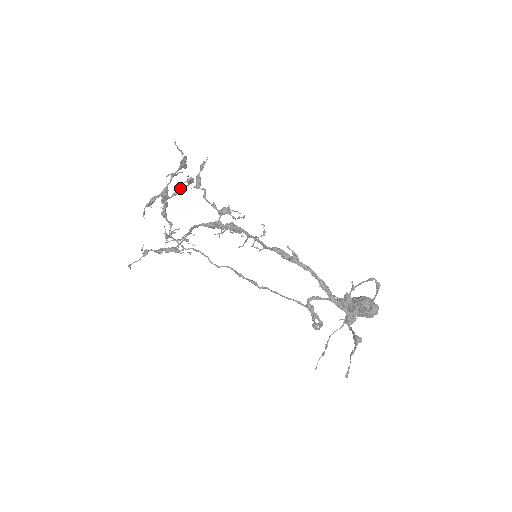
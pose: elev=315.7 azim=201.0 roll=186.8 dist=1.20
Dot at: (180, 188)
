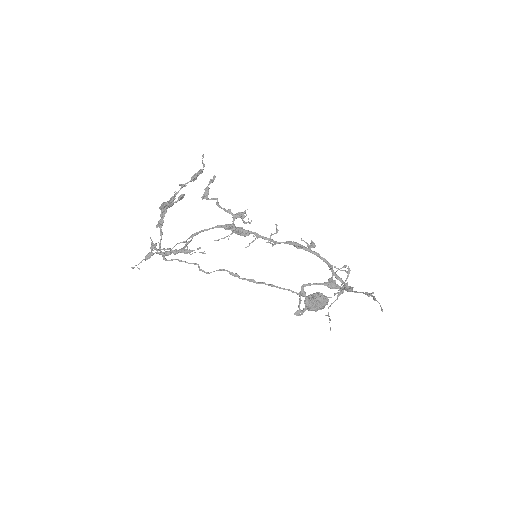
Dot at: occluded
